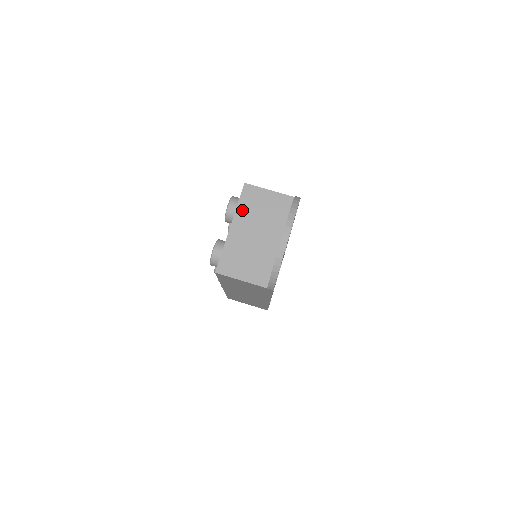
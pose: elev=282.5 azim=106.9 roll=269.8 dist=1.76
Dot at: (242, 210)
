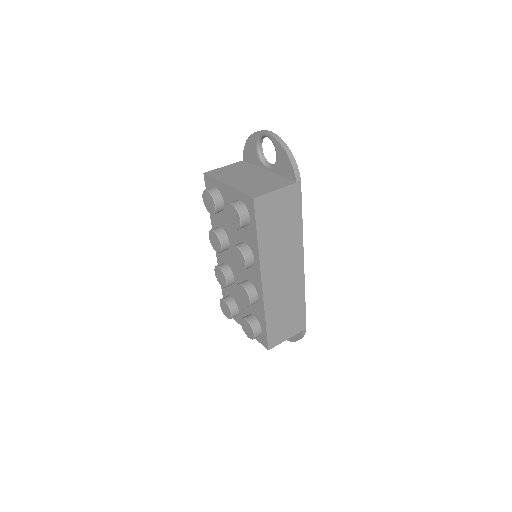
Dot at: (221, 178)
